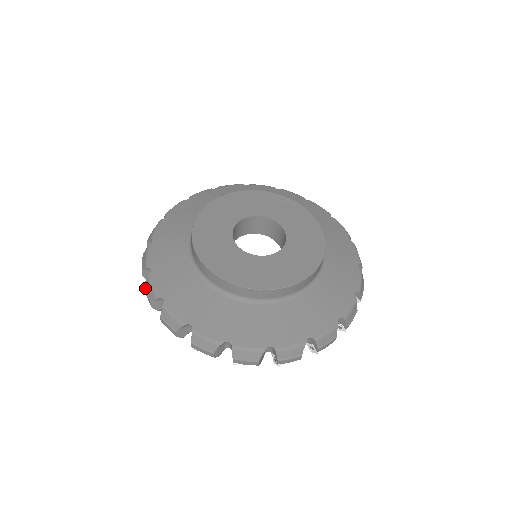
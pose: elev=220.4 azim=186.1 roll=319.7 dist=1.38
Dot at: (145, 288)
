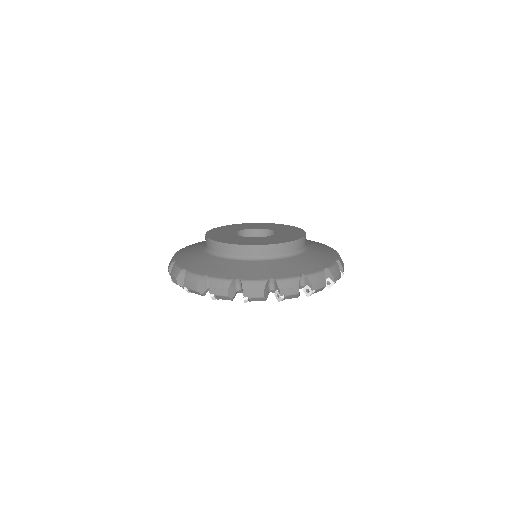
Dot at: occluded
